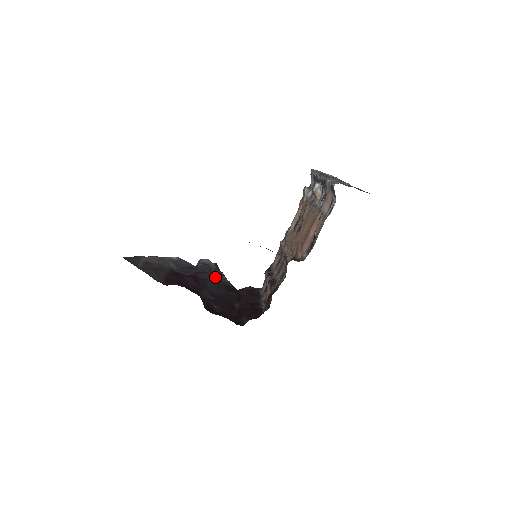
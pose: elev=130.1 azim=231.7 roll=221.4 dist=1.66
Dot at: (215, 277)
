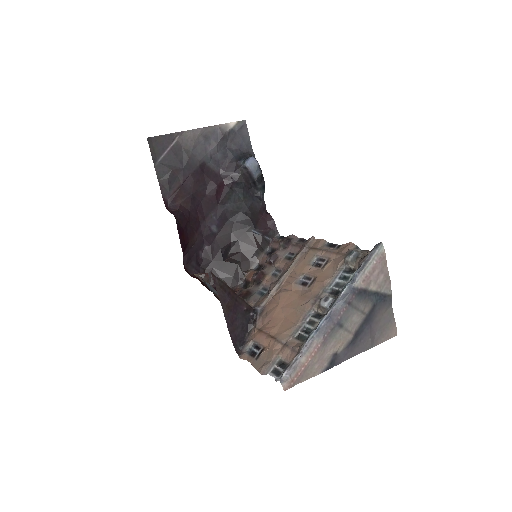
Dot at: (249, 188)
